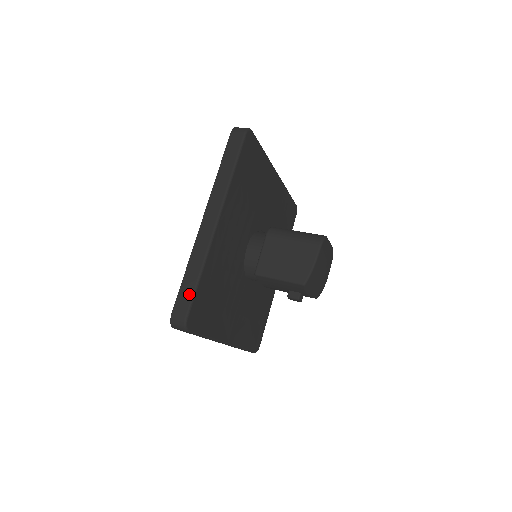
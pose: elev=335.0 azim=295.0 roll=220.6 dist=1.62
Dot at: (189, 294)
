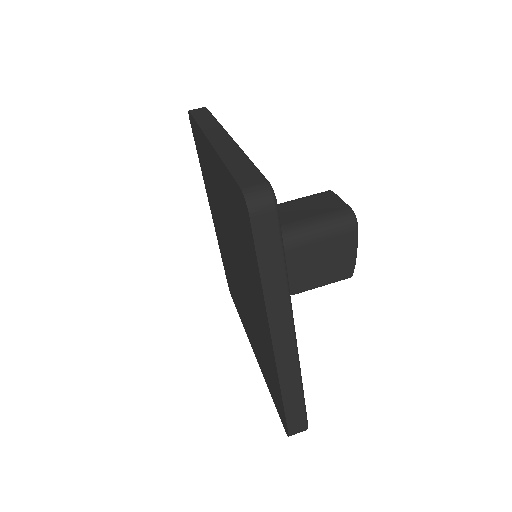
Dot at: (300, 411)
